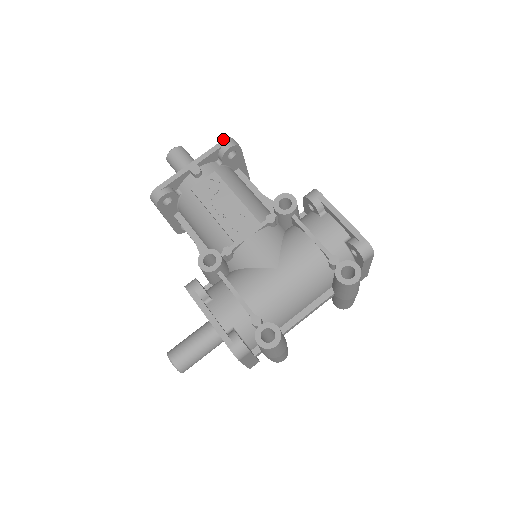
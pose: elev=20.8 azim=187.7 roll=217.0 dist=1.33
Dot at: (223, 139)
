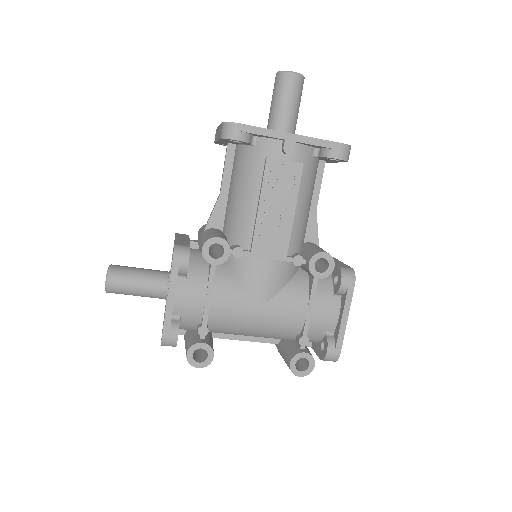
Dot at: occluded
